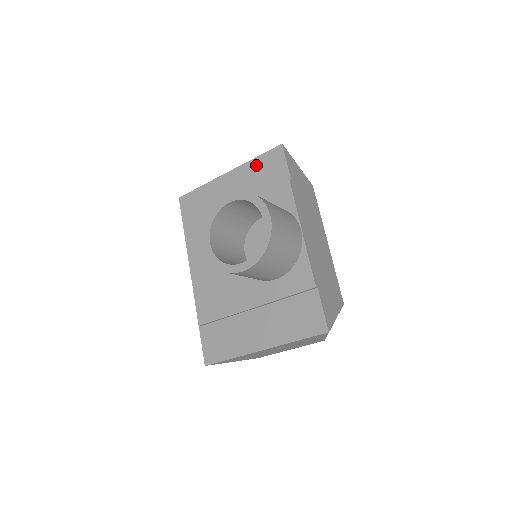
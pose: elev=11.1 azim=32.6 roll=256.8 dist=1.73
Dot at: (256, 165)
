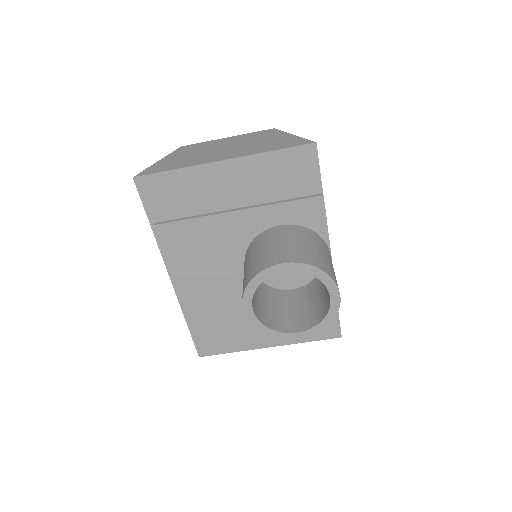
Dot at: (273, 162)
